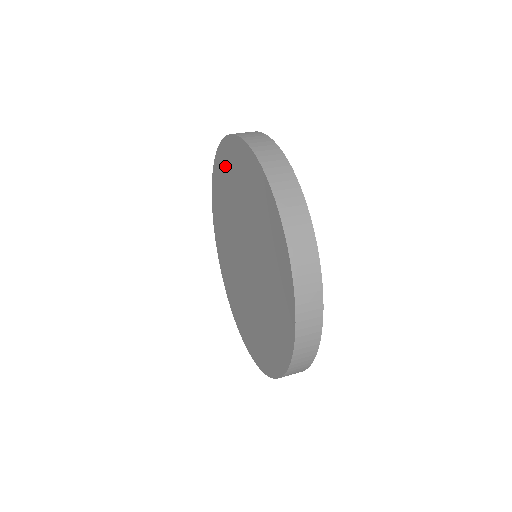
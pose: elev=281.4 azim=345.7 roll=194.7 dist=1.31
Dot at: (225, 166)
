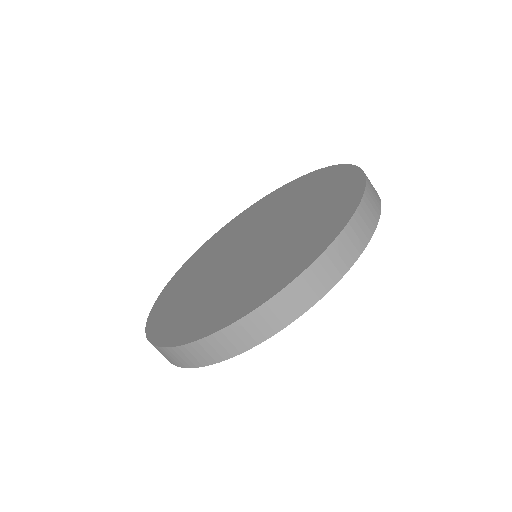
Dot at: (281, 194)
